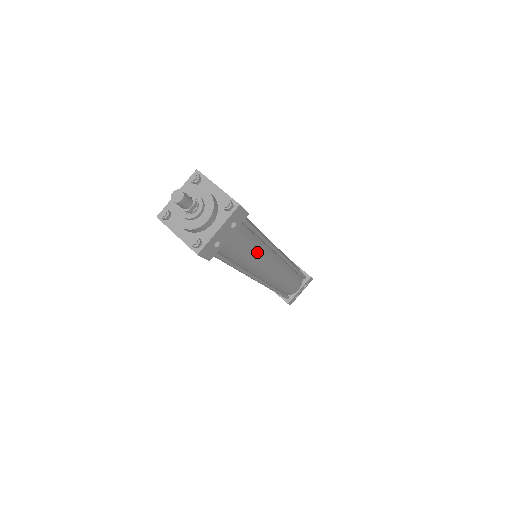
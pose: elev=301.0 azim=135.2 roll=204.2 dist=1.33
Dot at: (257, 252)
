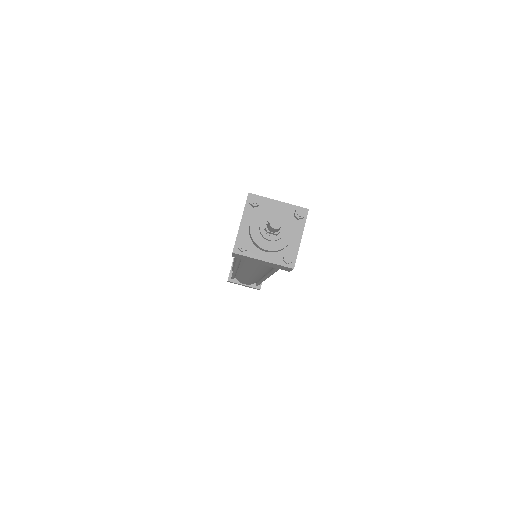
Dot at: occluded
